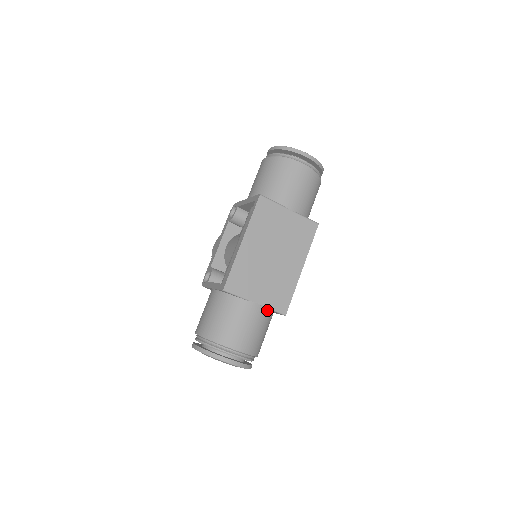
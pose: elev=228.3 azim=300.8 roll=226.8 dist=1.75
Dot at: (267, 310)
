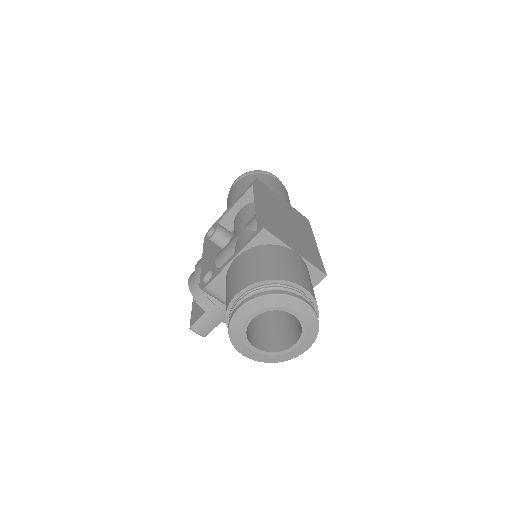
Dot at: (307, 268)
